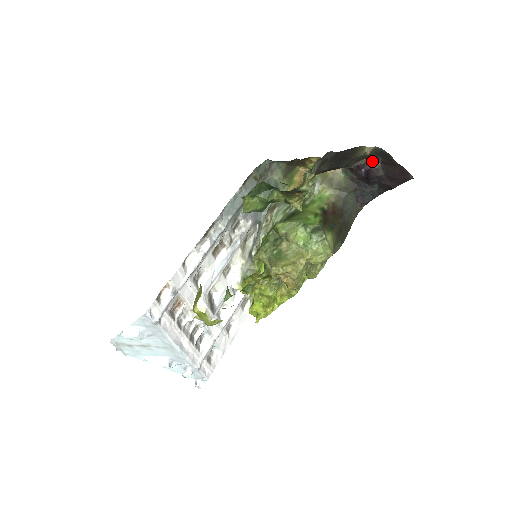
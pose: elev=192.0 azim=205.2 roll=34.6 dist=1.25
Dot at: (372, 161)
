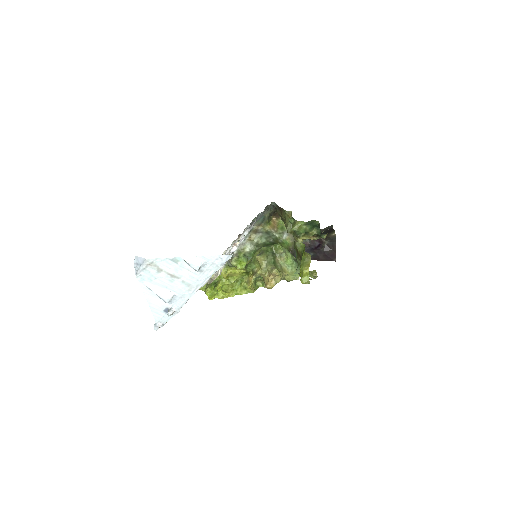
Dot at: (323, 240)
